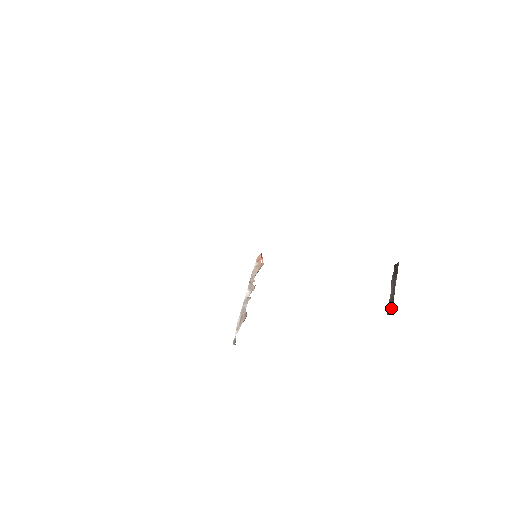
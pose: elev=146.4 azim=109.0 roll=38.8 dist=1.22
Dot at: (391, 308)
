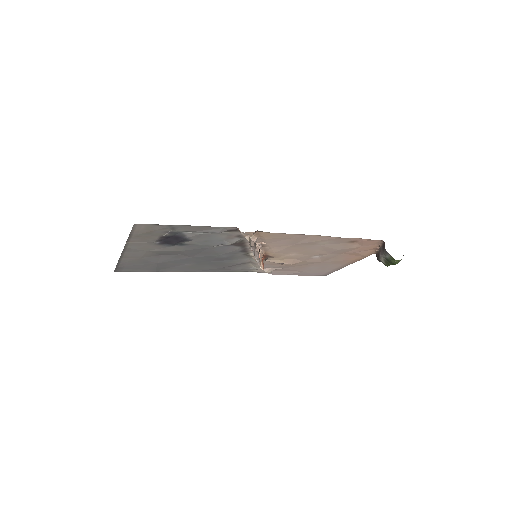
Dot at: (383, 245)
